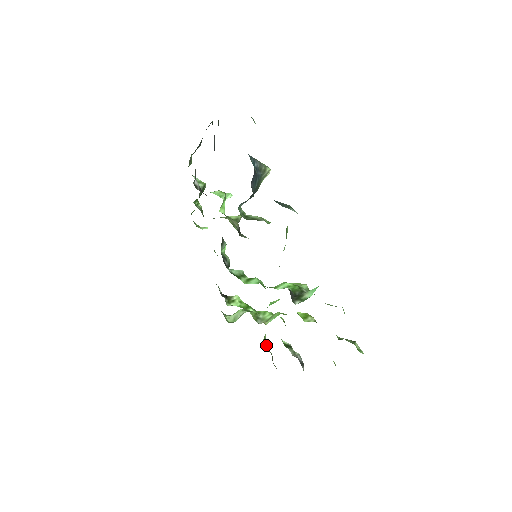
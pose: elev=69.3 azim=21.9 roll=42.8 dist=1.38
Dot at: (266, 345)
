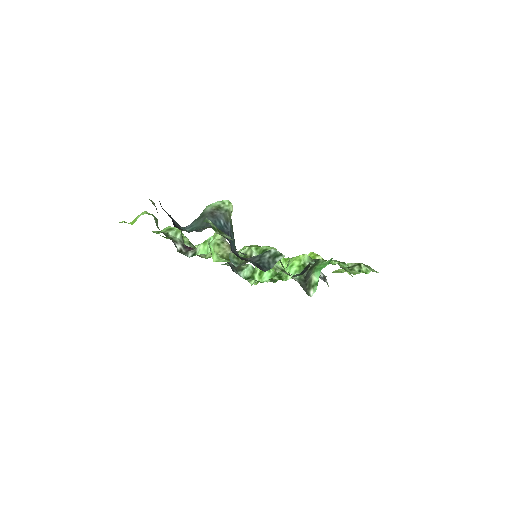
Dot at: occluded
